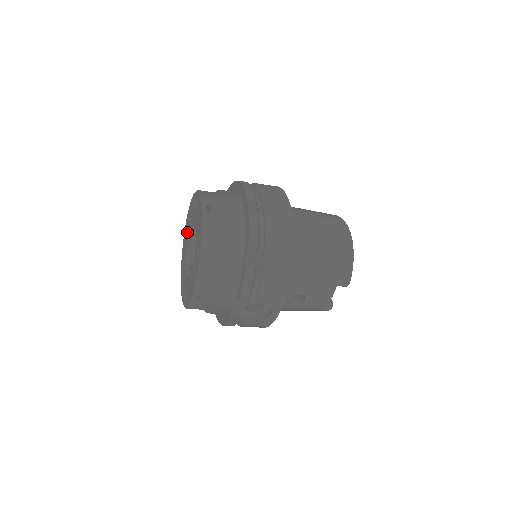
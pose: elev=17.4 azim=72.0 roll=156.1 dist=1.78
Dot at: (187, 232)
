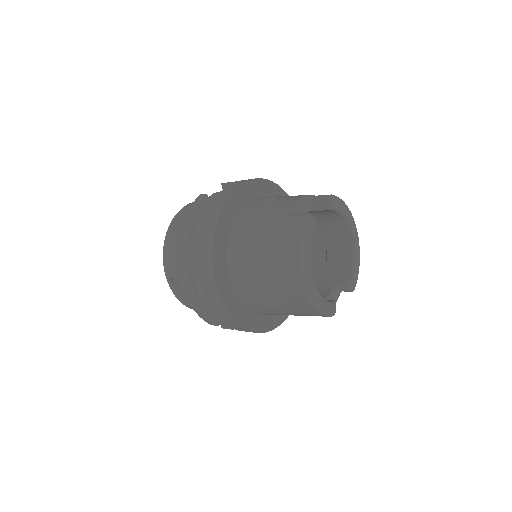
Dot at: occluded
